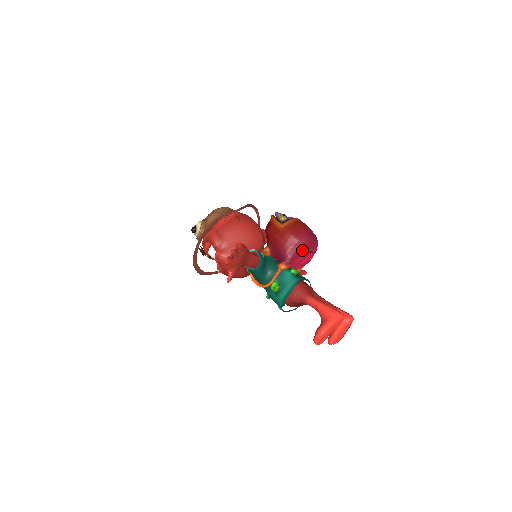
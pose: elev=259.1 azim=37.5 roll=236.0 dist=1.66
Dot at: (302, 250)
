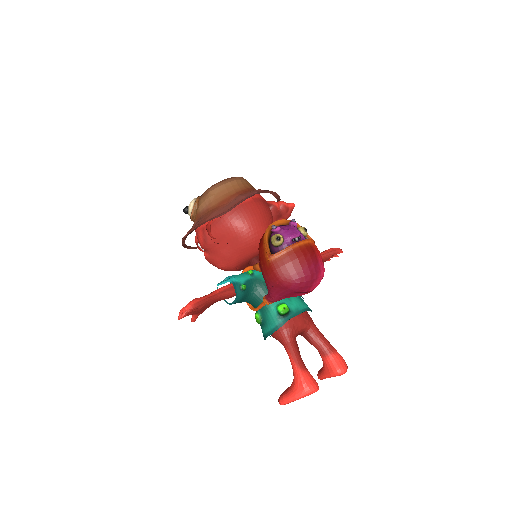
Dot at: (291, 293)
